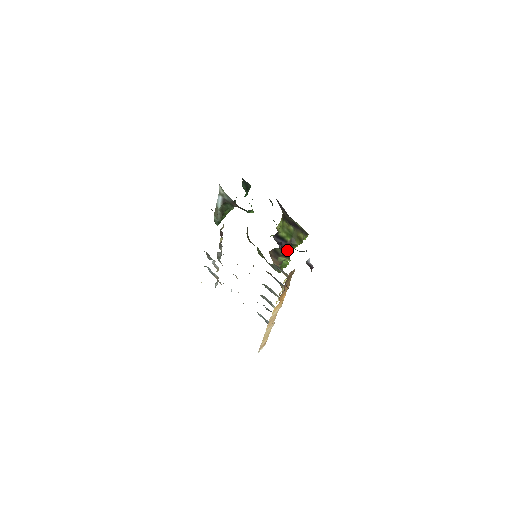
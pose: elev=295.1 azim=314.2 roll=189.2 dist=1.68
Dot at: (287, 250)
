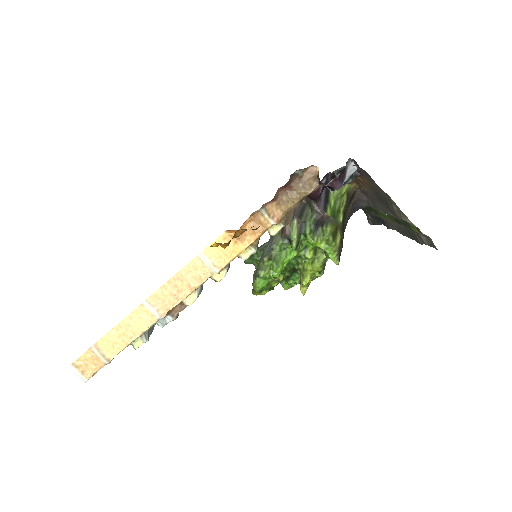
Dot at: (311, 226)
